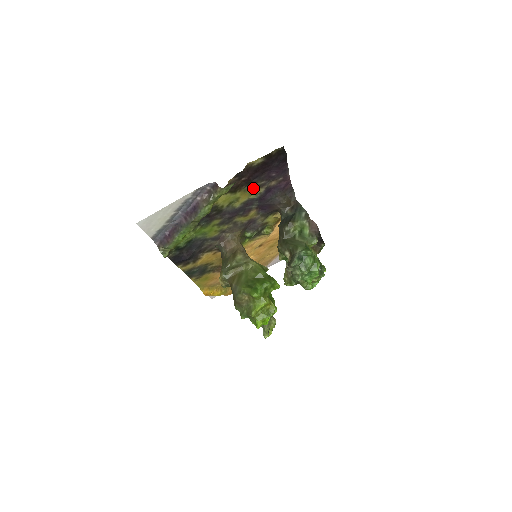
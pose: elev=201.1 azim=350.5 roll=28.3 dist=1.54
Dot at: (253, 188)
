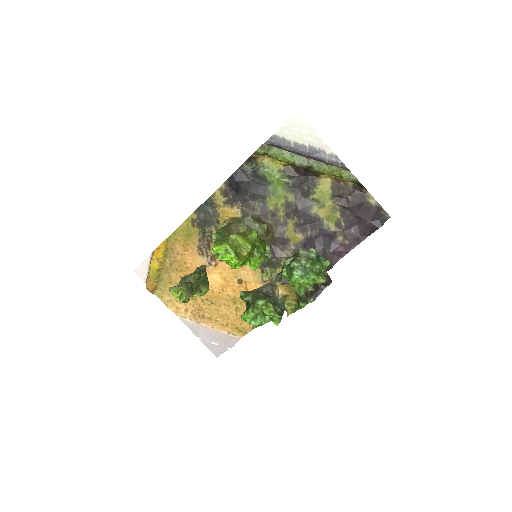
Dot at: (336, 217)
